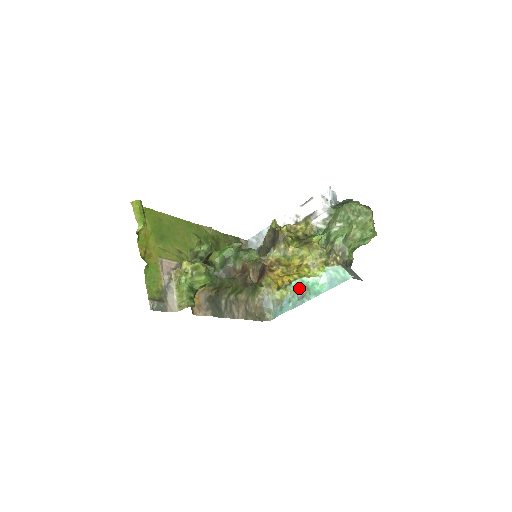
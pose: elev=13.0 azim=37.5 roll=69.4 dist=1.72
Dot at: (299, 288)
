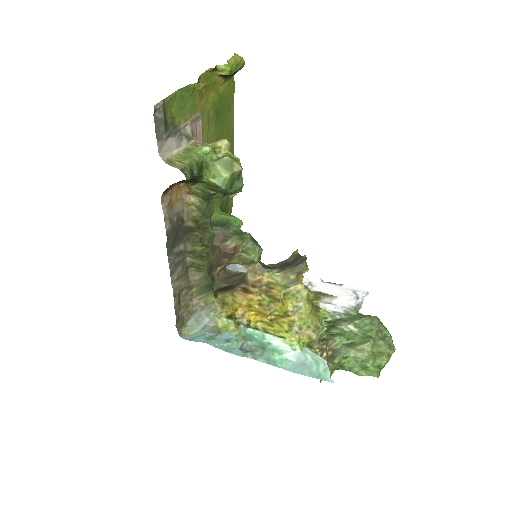
Dot at: (252, 340)
